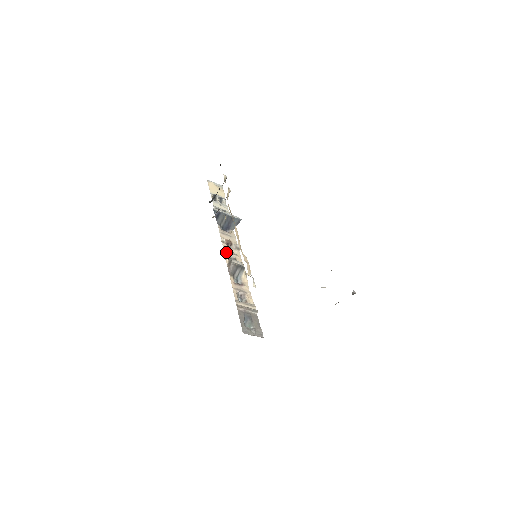
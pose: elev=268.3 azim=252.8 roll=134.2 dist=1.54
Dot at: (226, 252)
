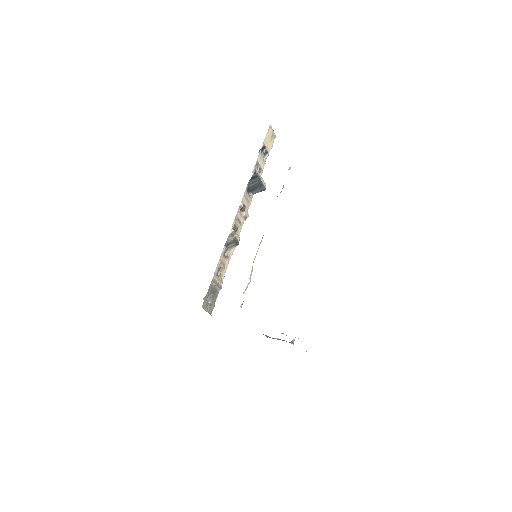
Dot at: (236, 219)
